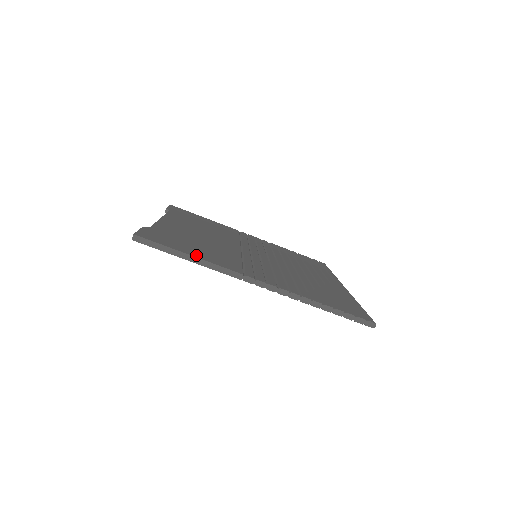
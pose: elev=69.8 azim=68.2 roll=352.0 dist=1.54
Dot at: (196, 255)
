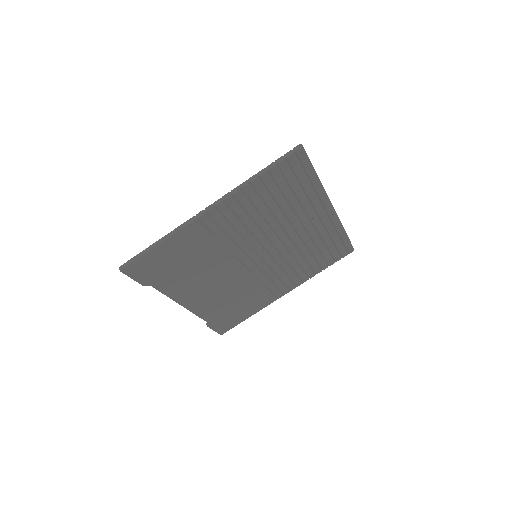
Dot at: occluded
